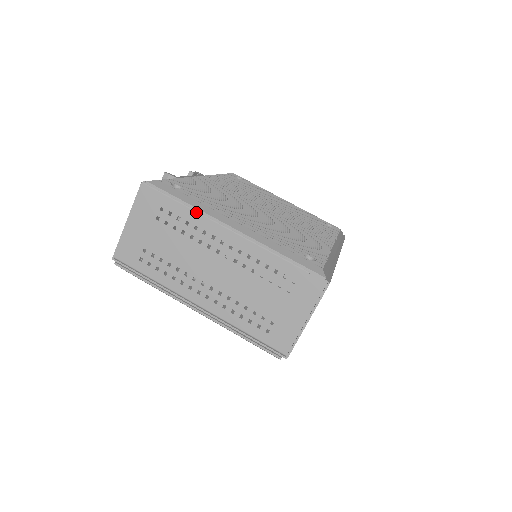
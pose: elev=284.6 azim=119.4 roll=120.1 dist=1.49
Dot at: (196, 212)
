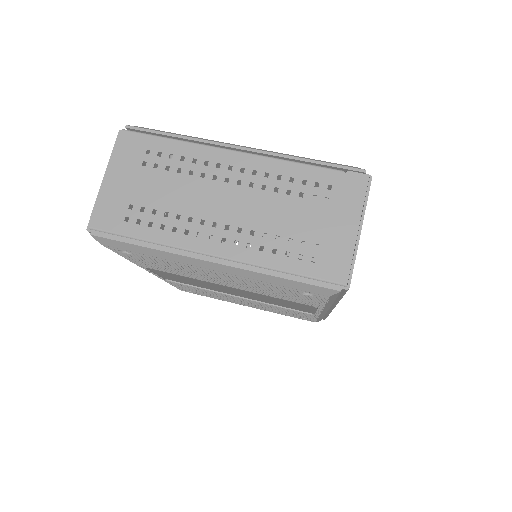
Dot at: (192, 143)
